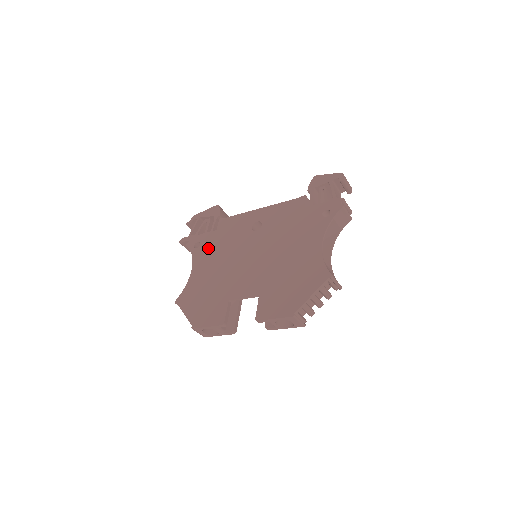
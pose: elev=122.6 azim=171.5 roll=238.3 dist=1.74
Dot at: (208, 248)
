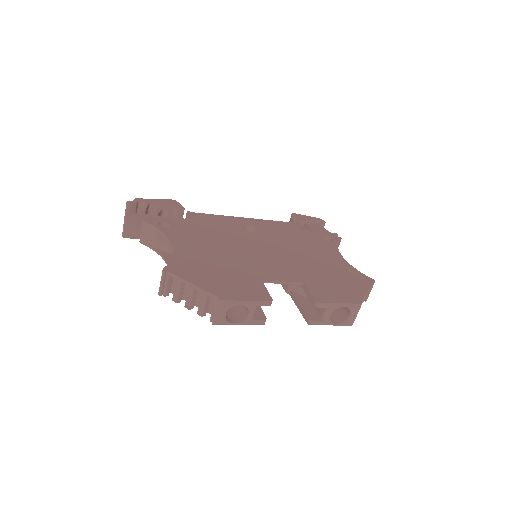
Dot at: (188, 230)
